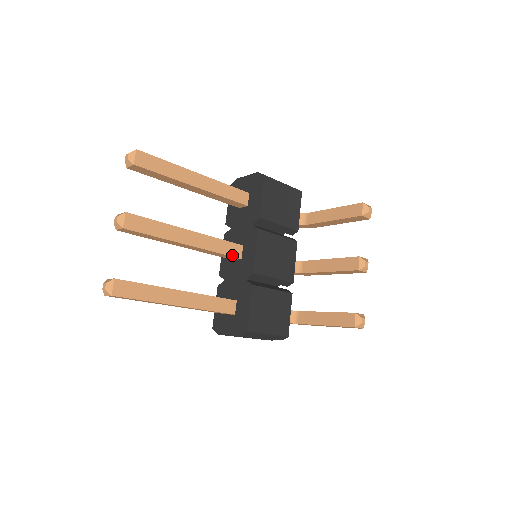
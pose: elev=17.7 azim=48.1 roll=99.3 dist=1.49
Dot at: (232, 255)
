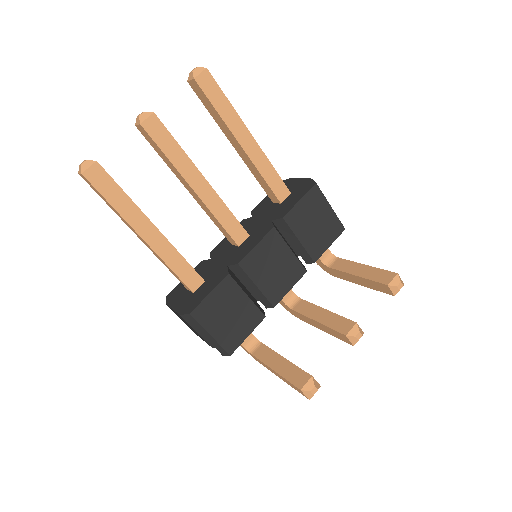
Dot at: (232, 235)
